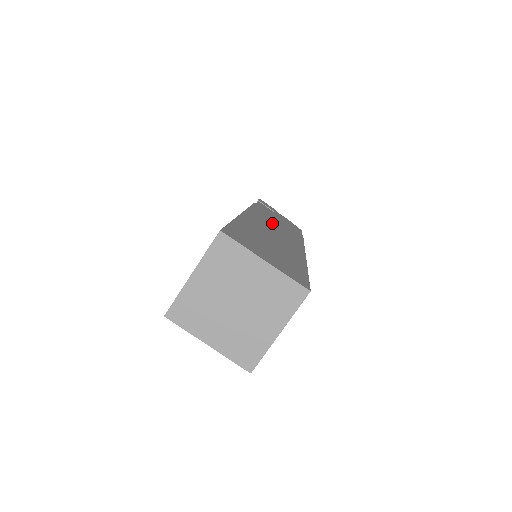
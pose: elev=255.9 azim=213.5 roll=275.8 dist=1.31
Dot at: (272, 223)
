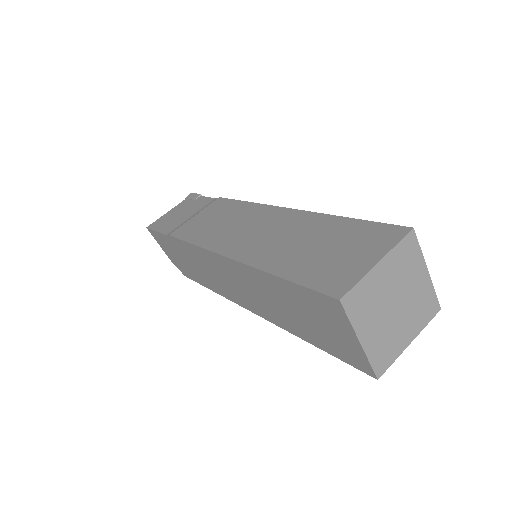
Dot at: occluded
